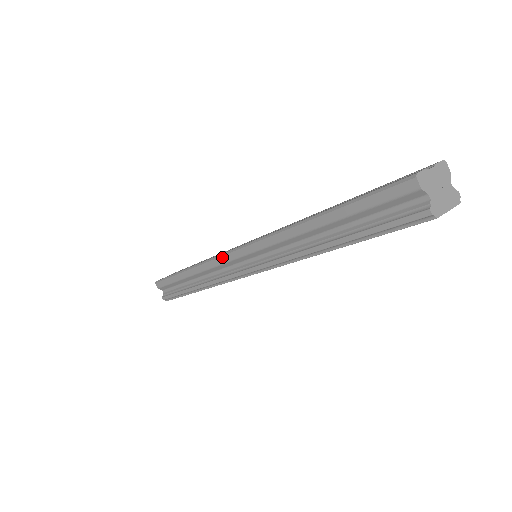
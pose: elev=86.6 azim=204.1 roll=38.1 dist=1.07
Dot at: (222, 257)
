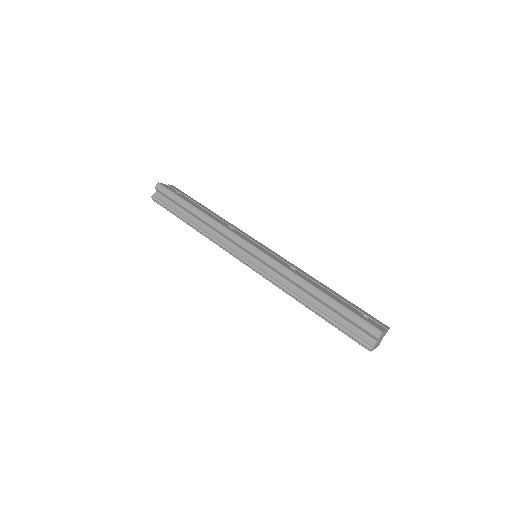
Dot at: (239, 239)
